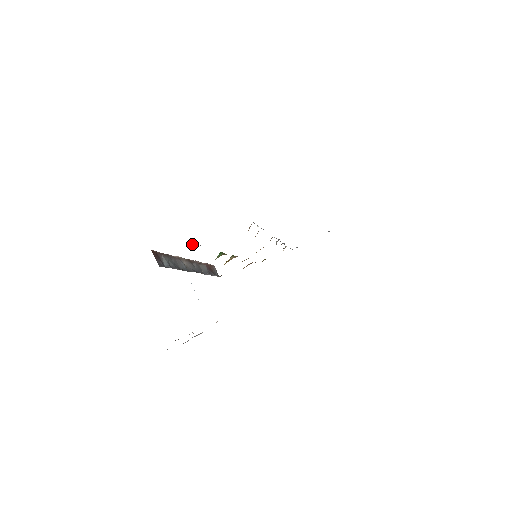
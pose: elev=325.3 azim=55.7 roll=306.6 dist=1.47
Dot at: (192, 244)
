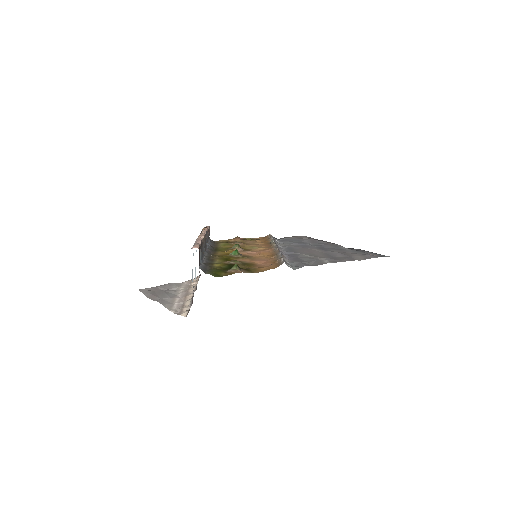
Dot at: (235, 265)
